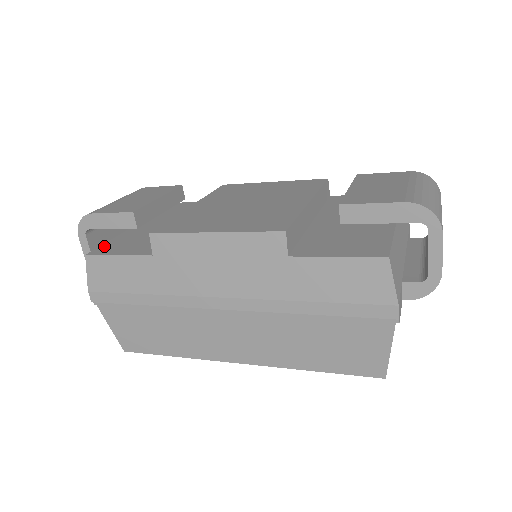
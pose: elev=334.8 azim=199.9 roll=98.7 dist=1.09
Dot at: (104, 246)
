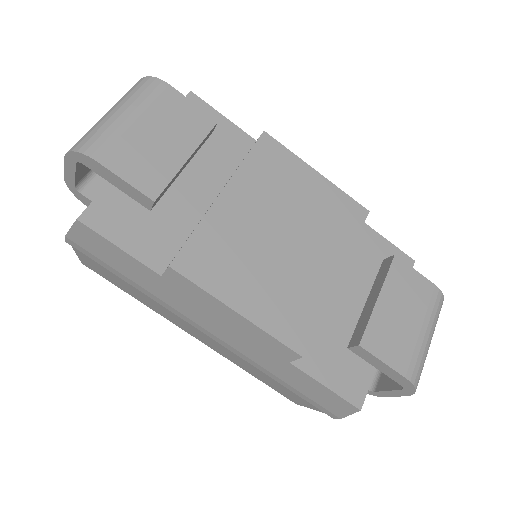
Dot at: (100, 204)
